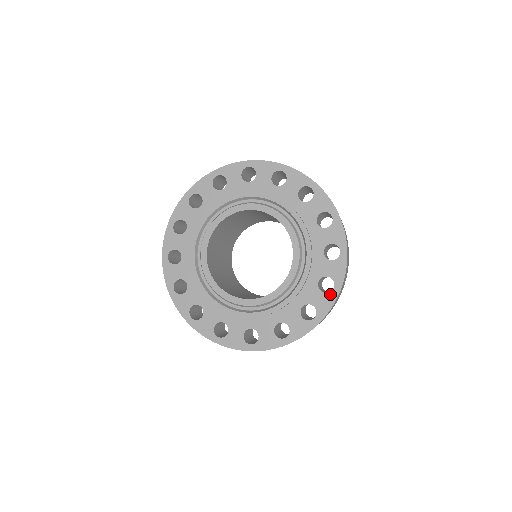
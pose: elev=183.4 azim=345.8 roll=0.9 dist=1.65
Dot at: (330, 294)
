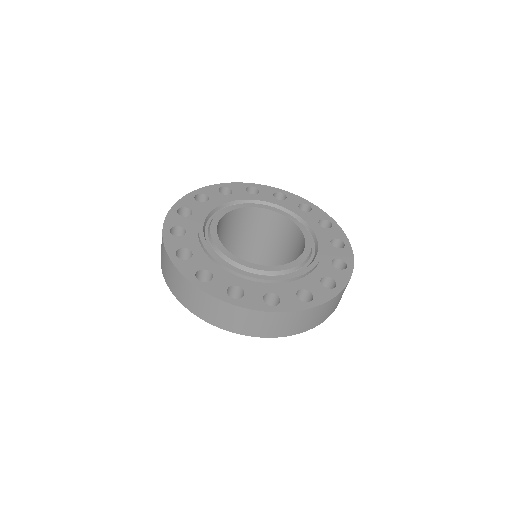
Dot at: (345, 248)
